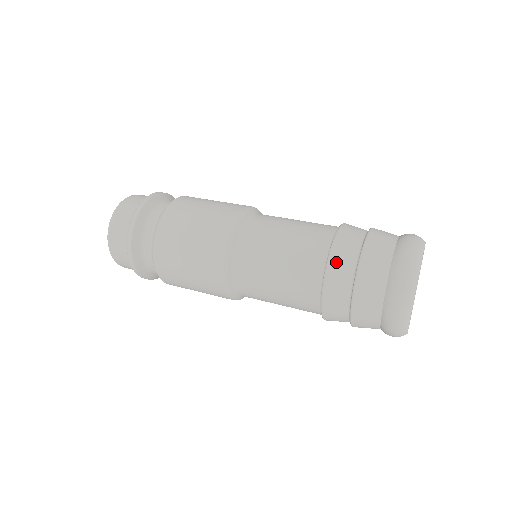
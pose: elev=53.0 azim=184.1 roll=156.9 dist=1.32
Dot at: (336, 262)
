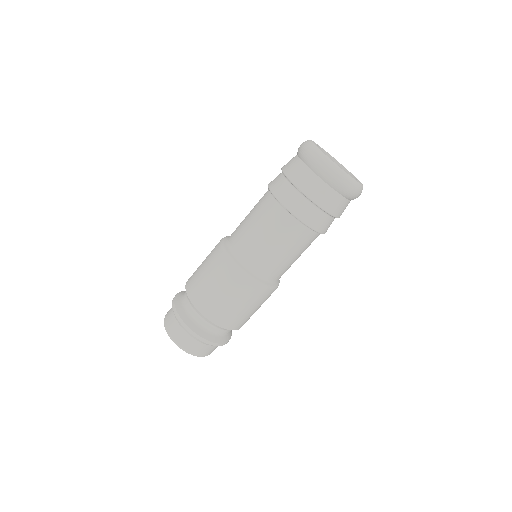
Dot at: (282, 196)
